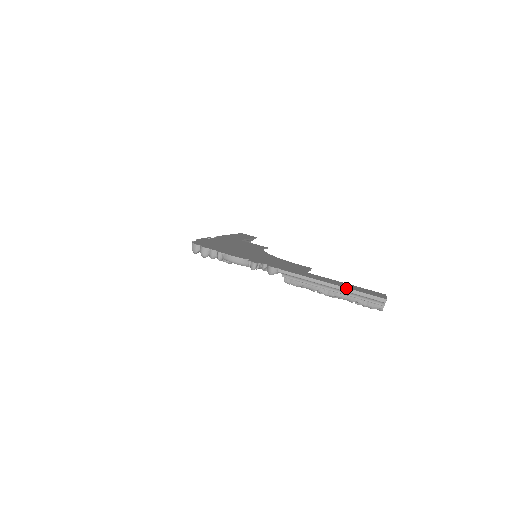
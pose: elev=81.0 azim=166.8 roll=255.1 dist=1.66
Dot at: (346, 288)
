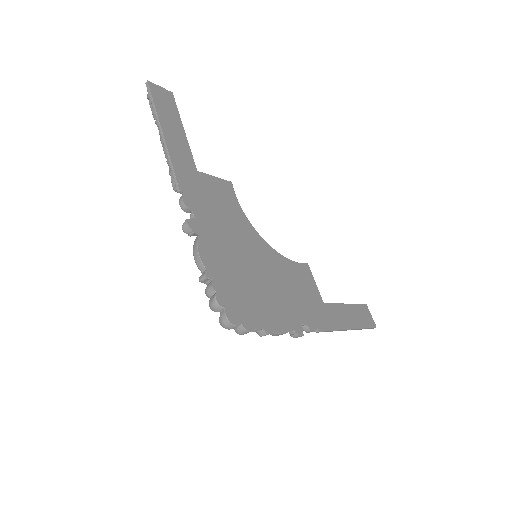
Dot at: (358, 329)
